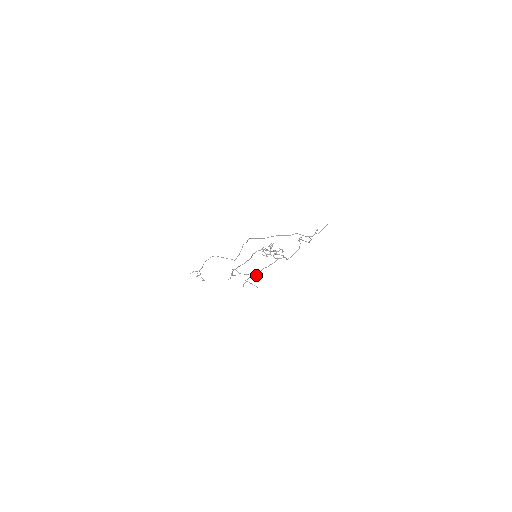
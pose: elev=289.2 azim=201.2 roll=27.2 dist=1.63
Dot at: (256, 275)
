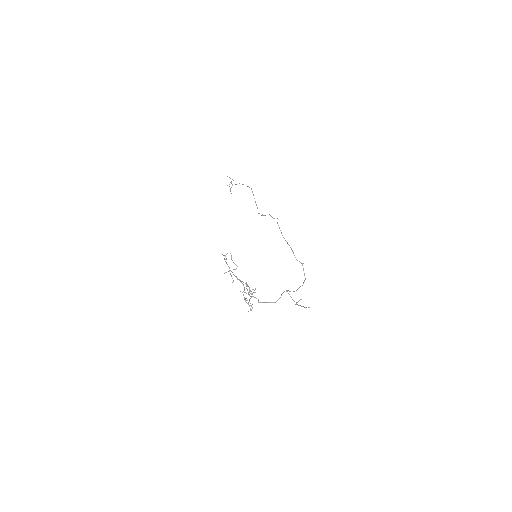
Dot at: (237, 278)
